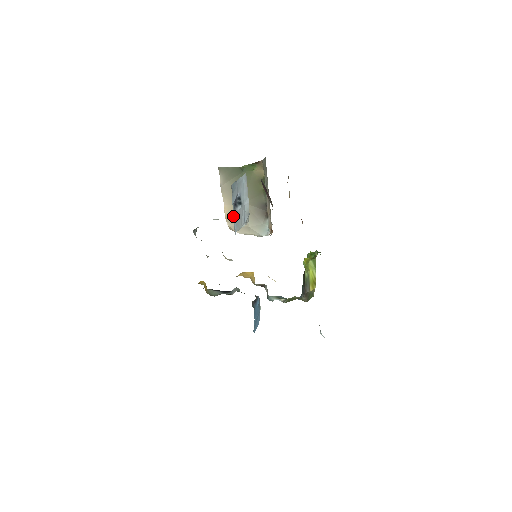
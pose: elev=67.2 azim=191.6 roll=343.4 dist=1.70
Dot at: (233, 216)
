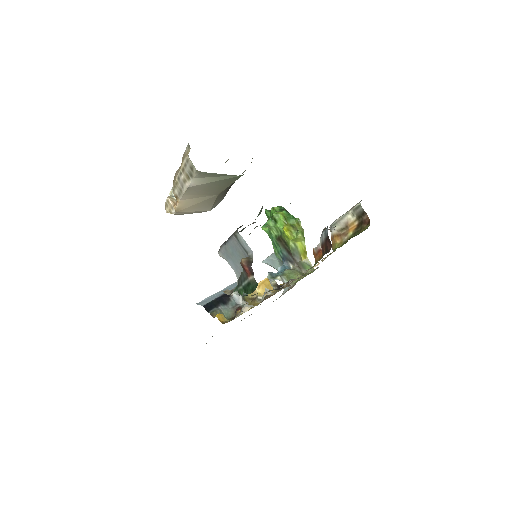
Dot at: occluded
